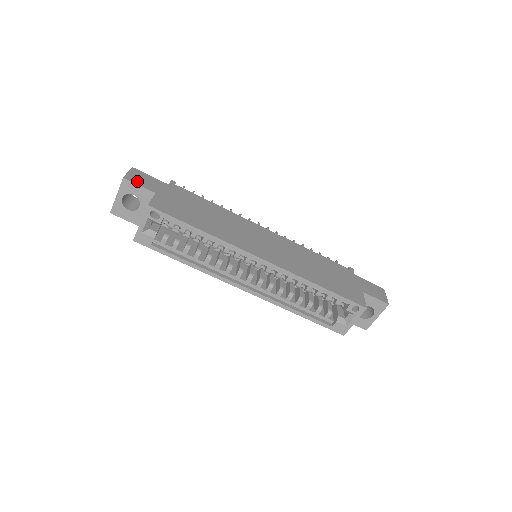
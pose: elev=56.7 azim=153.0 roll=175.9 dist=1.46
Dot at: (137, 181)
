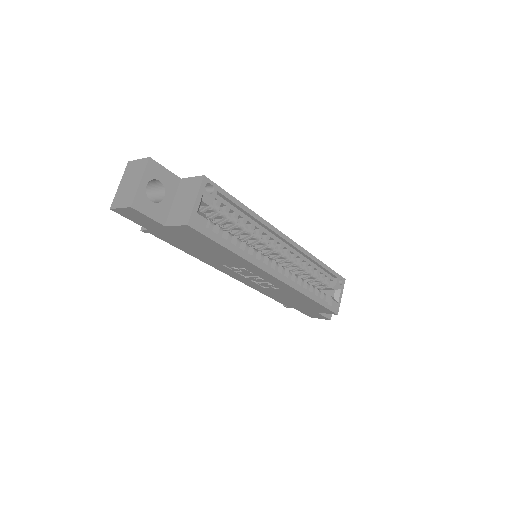
Dot at: (158, 166)
